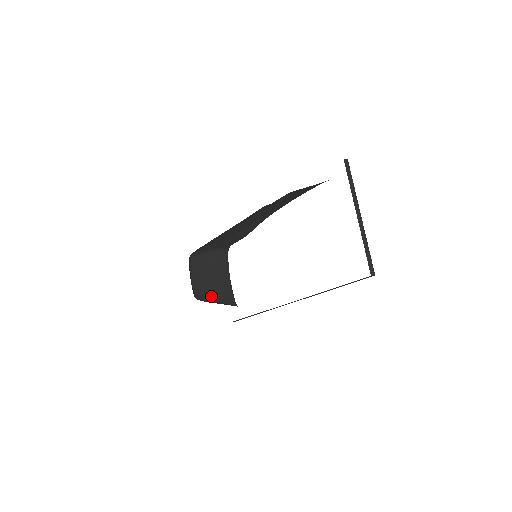
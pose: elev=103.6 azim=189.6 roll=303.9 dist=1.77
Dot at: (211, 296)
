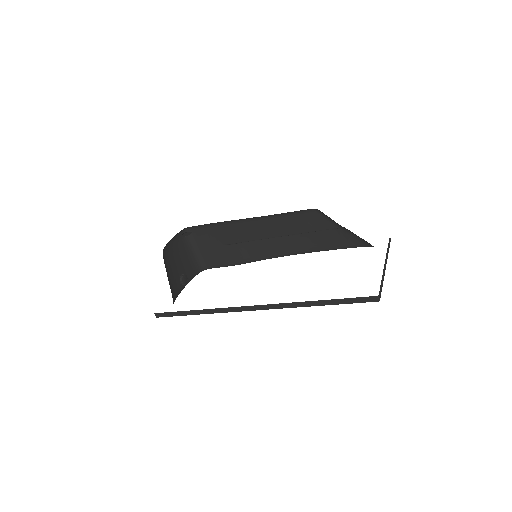
Dot at: (168, 271)
